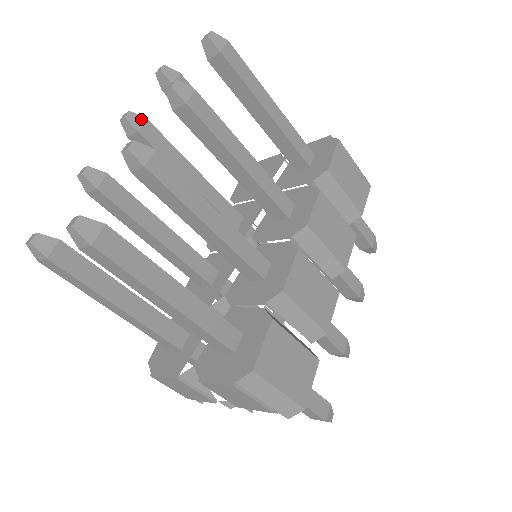
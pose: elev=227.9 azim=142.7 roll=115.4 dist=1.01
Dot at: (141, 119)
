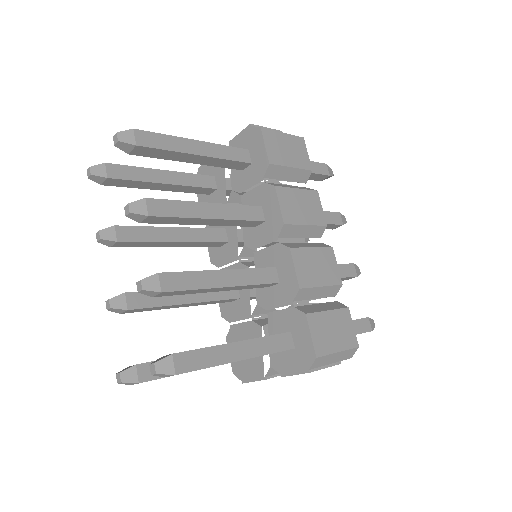
Dot at: (111, 230)
